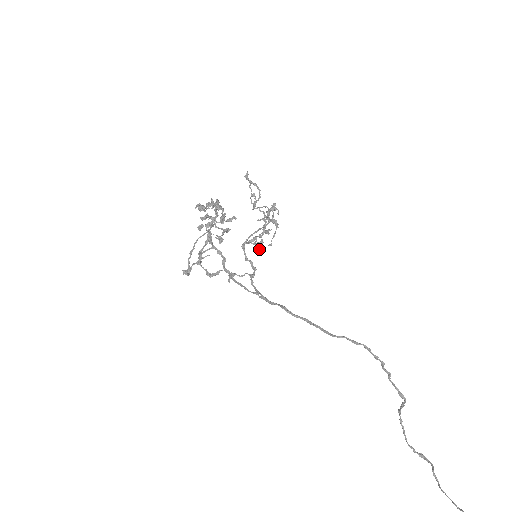
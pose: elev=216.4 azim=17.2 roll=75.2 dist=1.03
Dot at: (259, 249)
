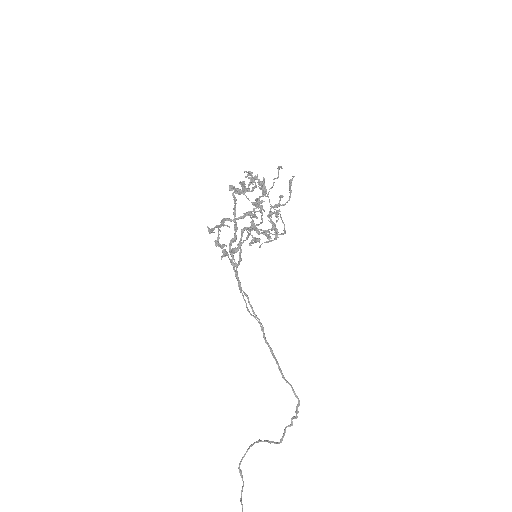
Dot at: (251, 243)
